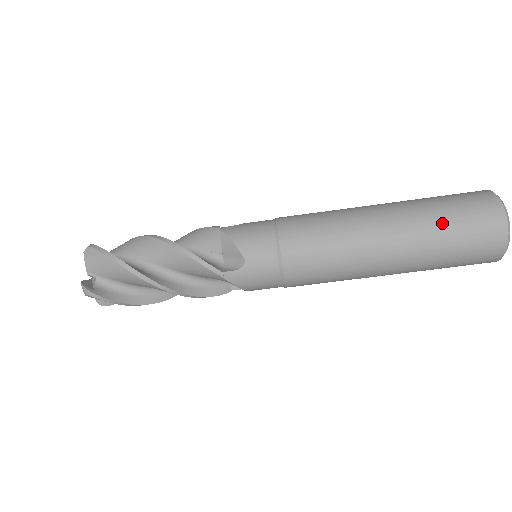
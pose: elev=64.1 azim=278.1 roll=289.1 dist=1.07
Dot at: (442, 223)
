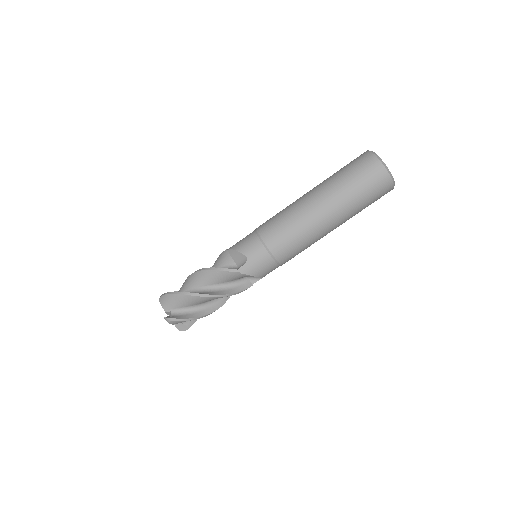
Dot at: (344, 180)
